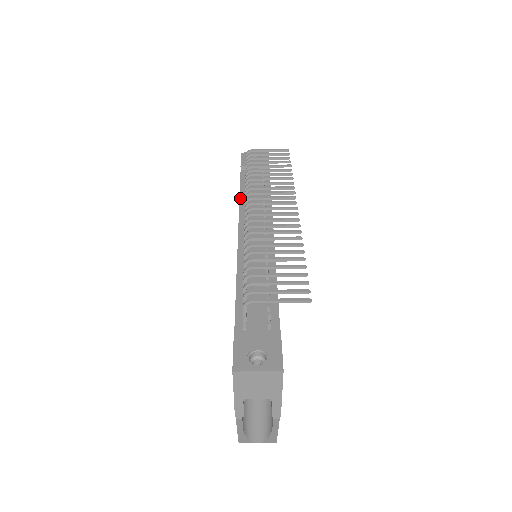
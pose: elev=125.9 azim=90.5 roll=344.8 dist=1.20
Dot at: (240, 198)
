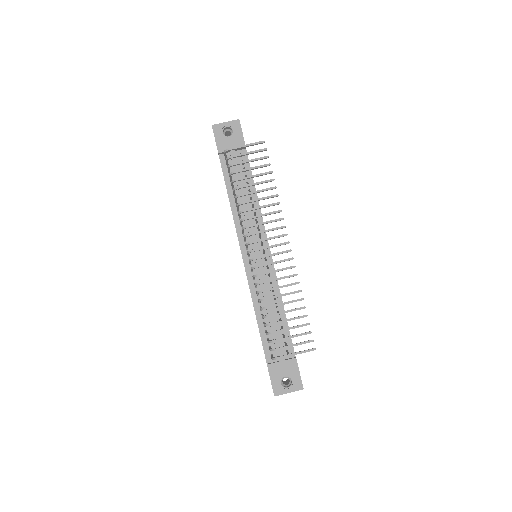
Dot at: (231, 205)
